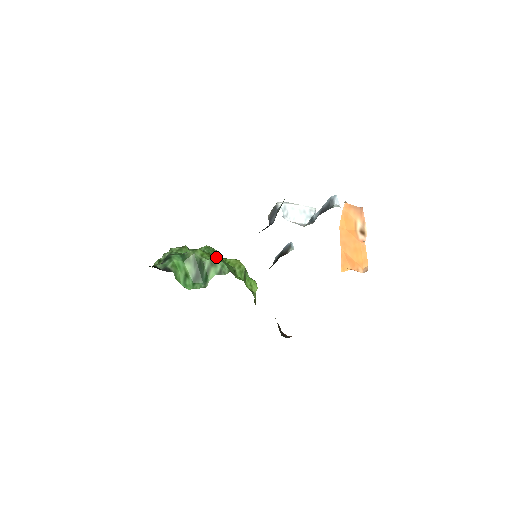
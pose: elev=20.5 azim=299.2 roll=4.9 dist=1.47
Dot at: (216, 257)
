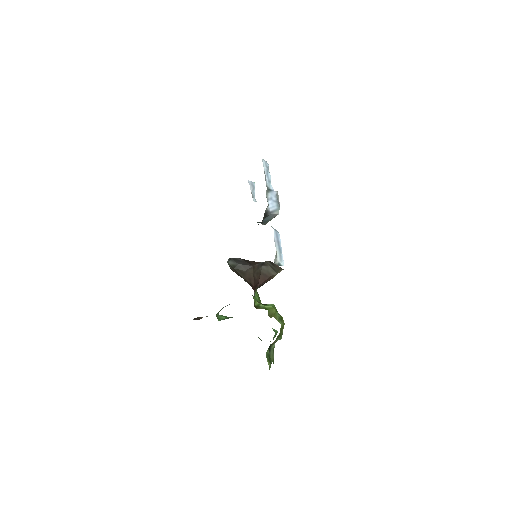
Dot at: occluded
